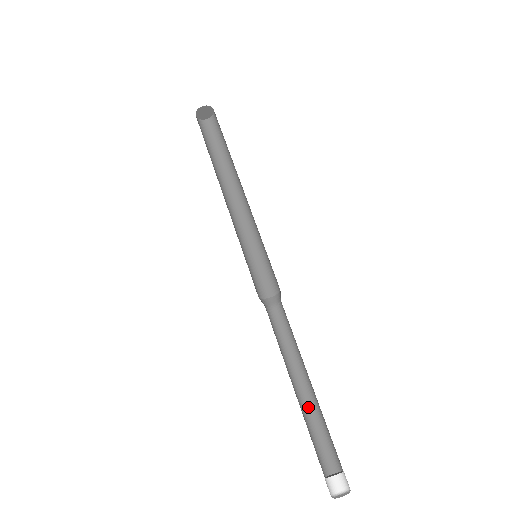
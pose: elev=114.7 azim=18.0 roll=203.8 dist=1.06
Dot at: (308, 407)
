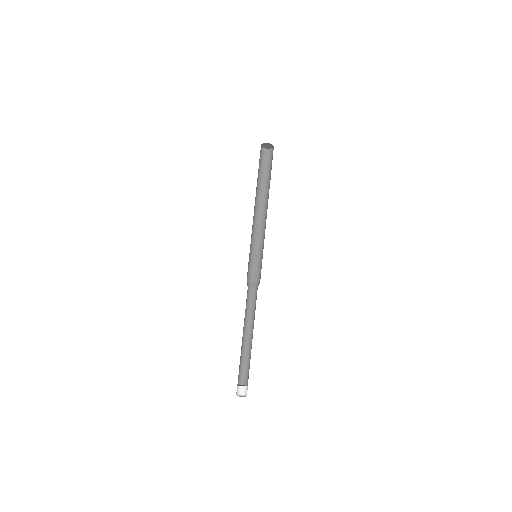
Dot at: (244, 349)
